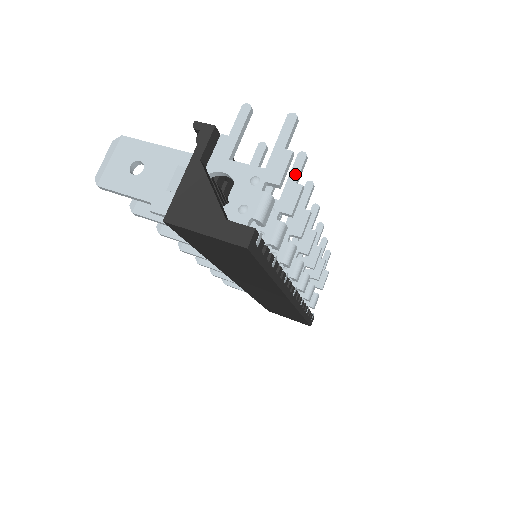
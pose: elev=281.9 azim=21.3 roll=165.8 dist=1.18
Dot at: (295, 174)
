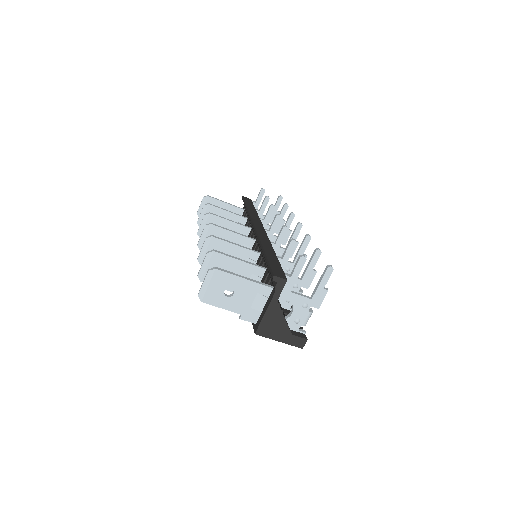
Dot at: (313, 264)
